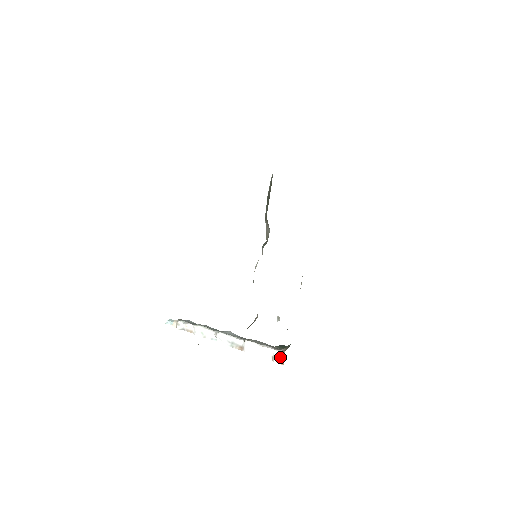
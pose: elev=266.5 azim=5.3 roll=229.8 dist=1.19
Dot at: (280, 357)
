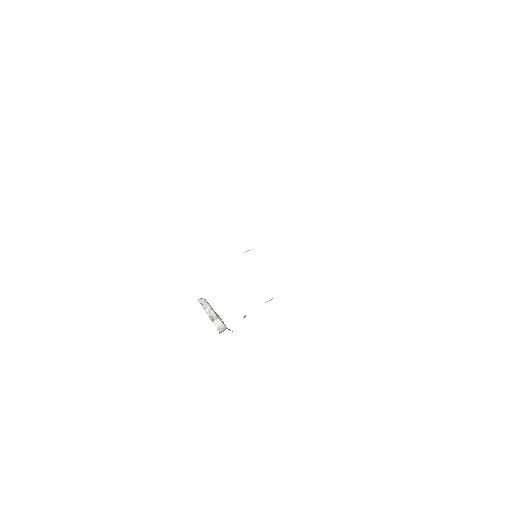
Dot at: (223, 330)
